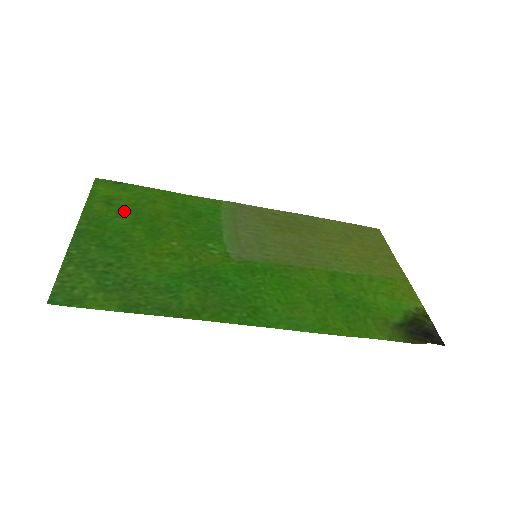
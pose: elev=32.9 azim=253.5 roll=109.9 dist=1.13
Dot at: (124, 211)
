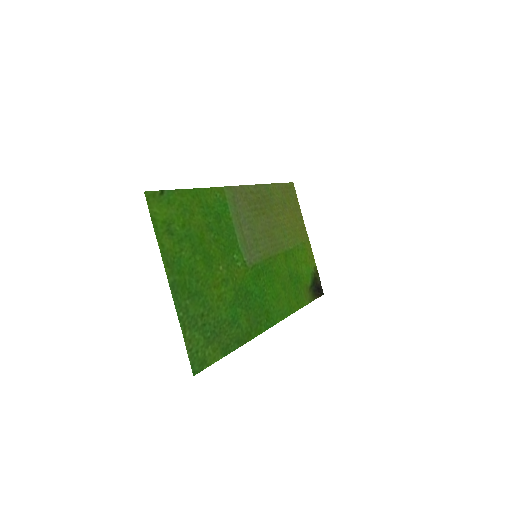
Dot at: (182, 239)
